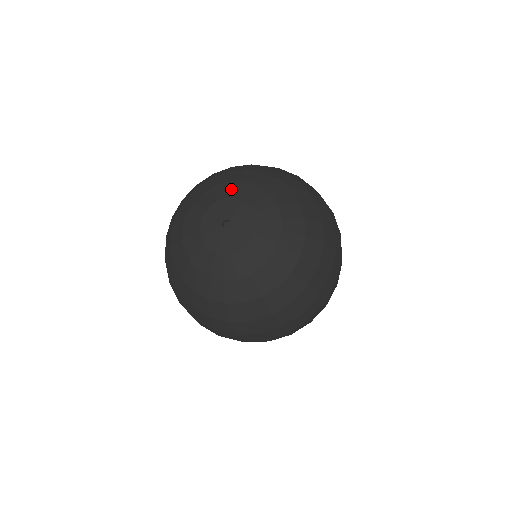
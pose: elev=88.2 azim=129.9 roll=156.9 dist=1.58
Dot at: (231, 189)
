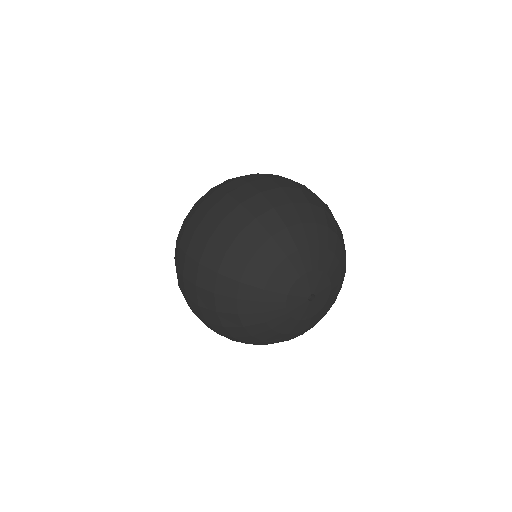
Dot at: (299, 264)
